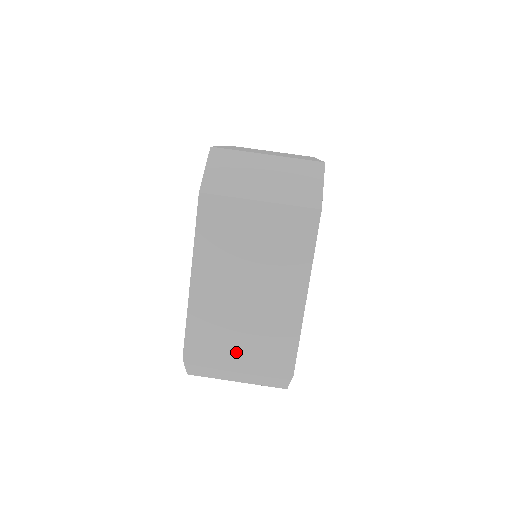
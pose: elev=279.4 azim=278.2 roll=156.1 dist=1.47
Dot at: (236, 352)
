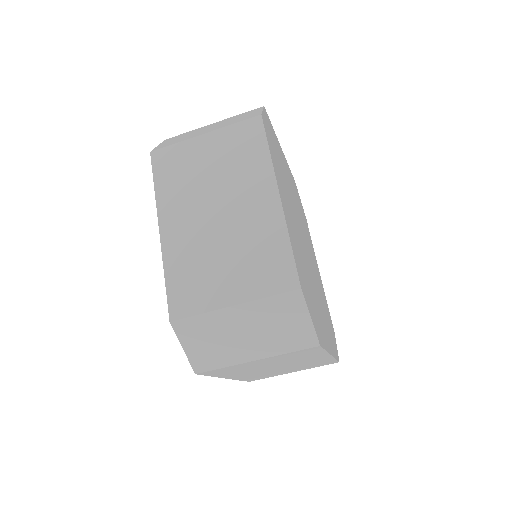
Dot at: (288, 372)
